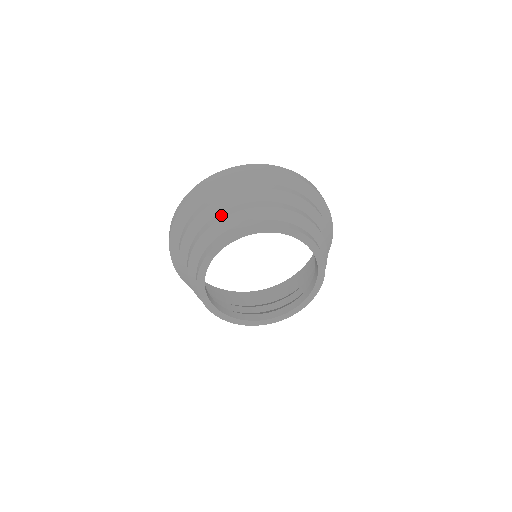
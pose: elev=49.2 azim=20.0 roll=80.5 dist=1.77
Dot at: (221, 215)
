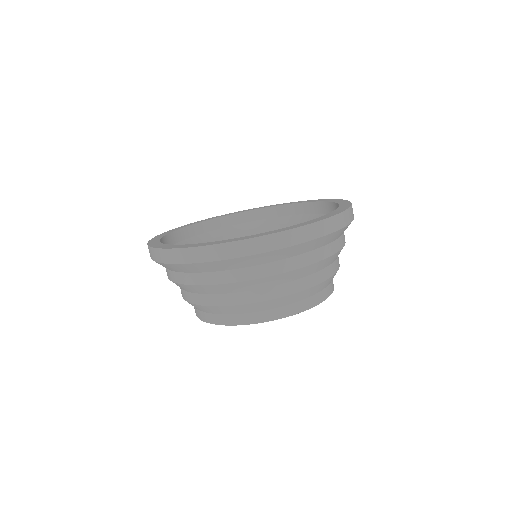
Dot at: (307, 282)
